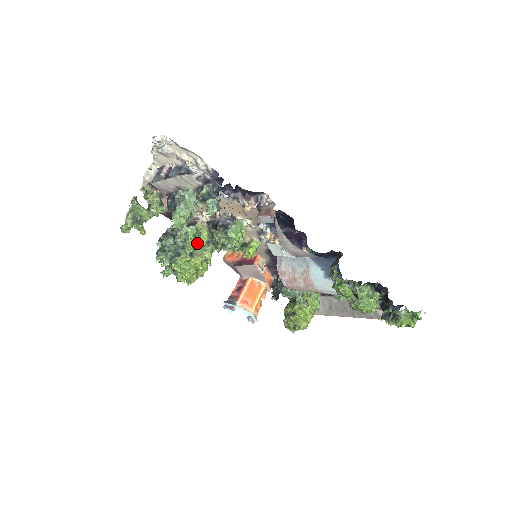
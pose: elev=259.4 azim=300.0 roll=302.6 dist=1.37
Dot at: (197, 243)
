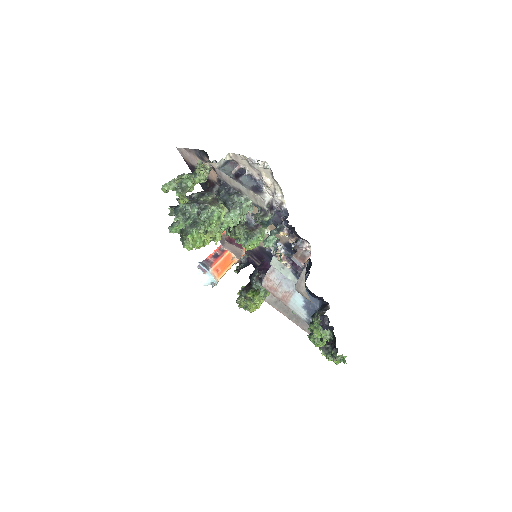
Dot at: (217, 225)
